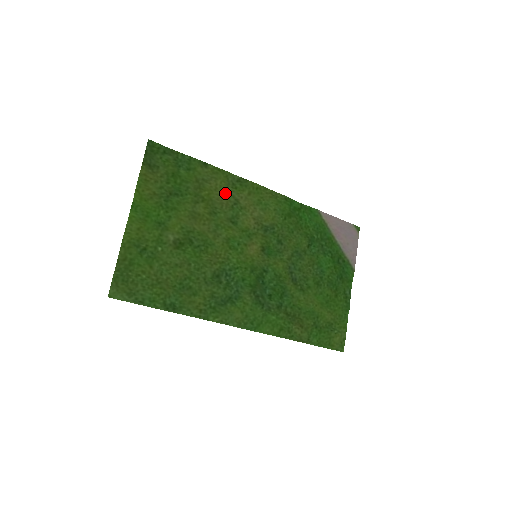
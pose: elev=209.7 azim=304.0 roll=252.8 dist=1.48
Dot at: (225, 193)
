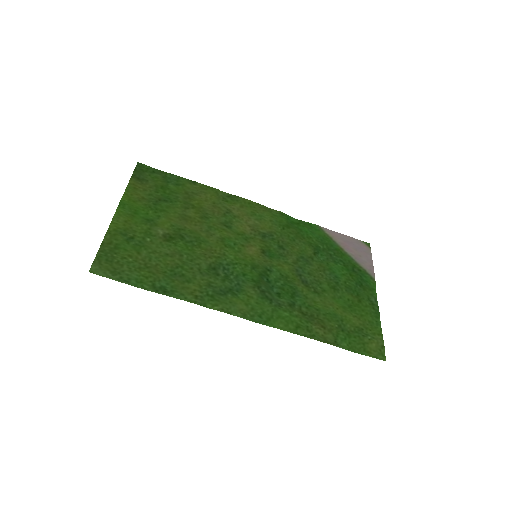
Dot at: (216, 204)
